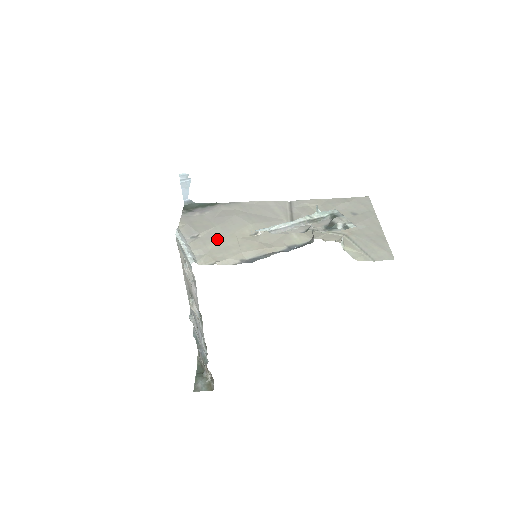
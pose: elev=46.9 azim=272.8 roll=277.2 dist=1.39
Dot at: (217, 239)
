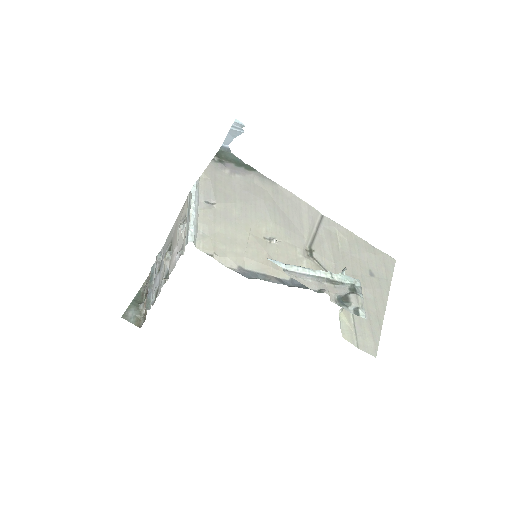
Dot at: (230, 222)
